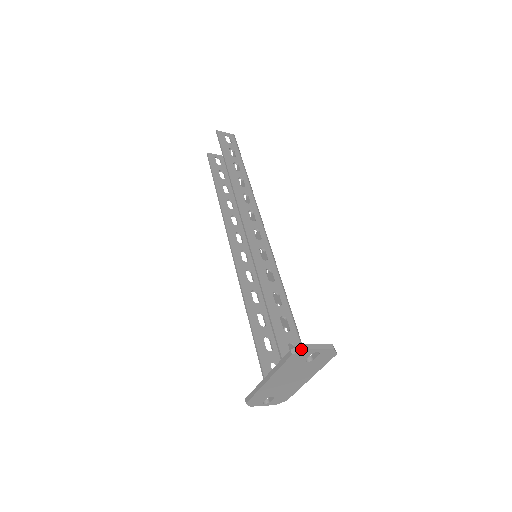
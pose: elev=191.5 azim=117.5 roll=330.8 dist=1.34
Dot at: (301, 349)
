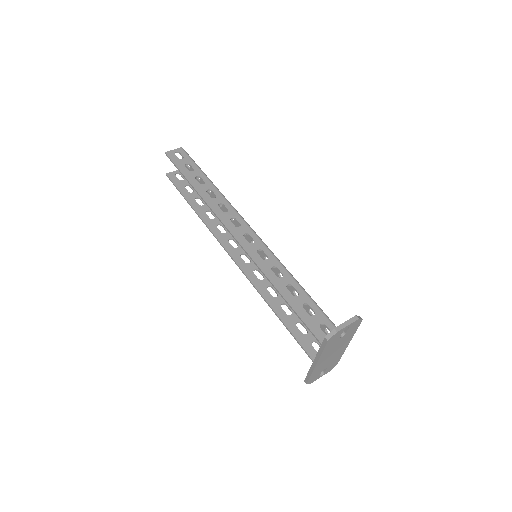
Dot at: (333, 333)
